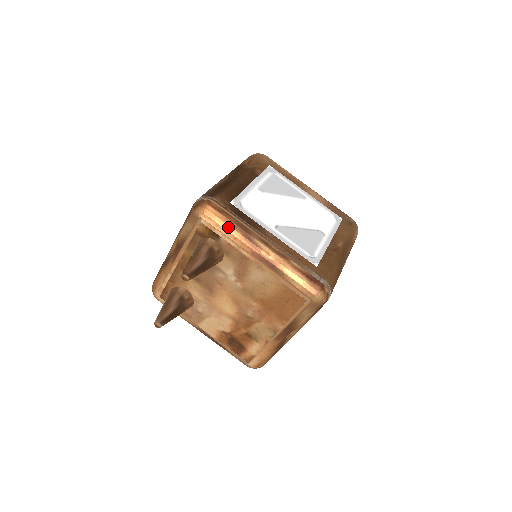
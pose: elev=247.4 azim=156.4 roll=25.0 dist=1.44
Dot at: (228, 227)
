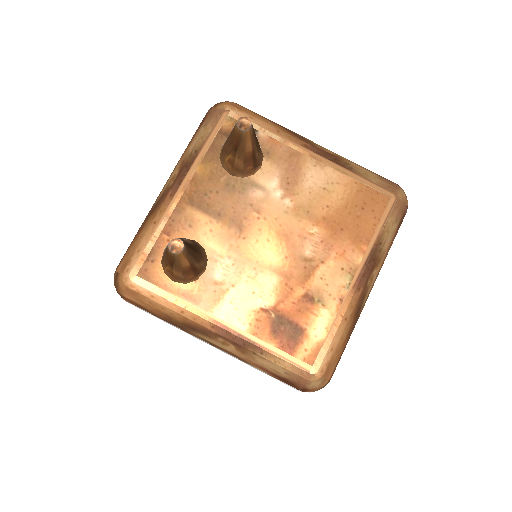
Dot at: (266, 121)
